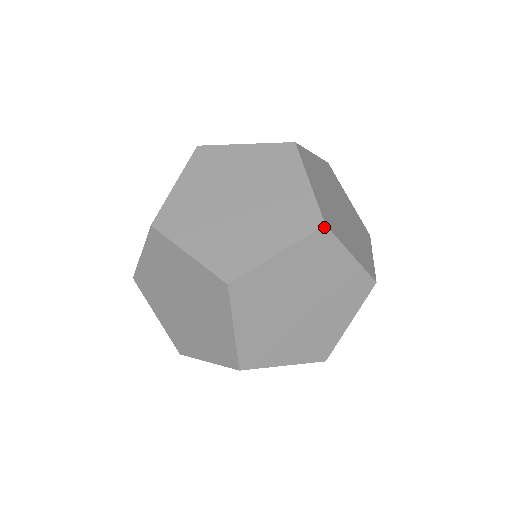
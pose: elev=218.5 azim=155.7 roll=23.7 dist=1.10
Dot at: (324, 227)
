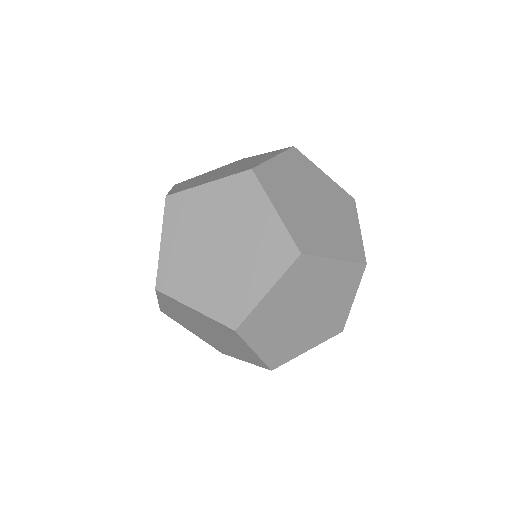
Dot at: (301, 256)
